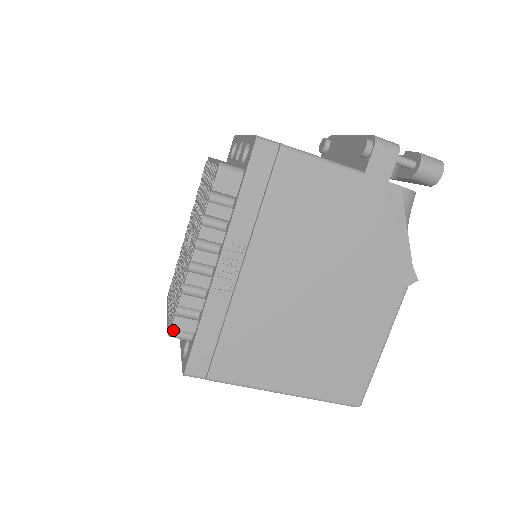
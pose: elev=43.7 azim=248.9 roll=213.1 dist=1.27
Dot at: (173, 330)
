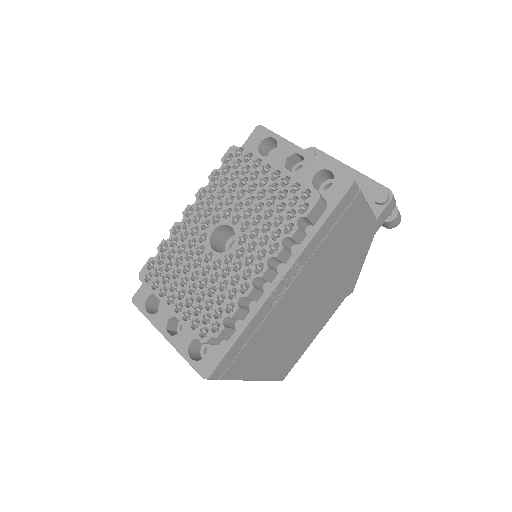
Dot at: (212, 338)
